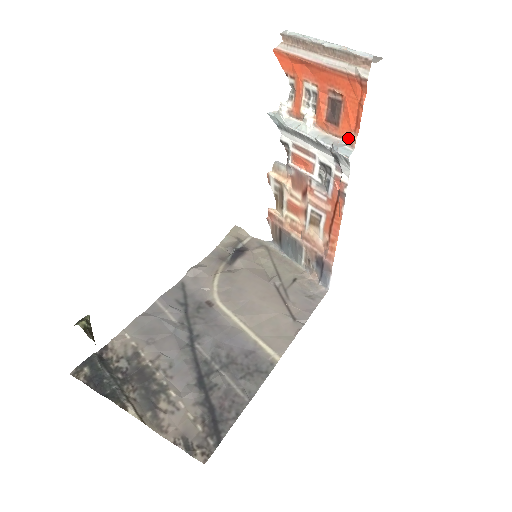
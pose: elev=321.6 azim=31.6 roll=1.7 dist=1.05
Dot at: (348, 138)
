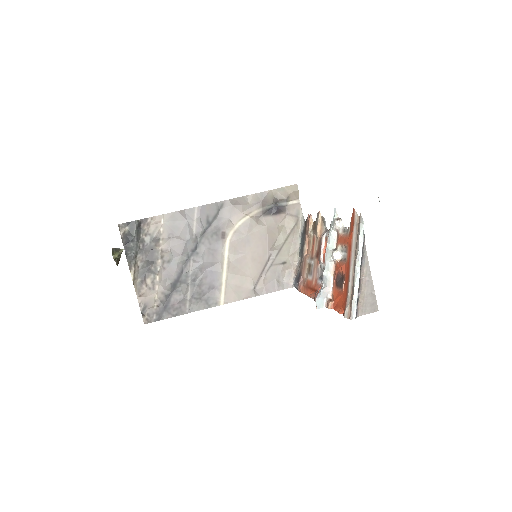
Dot at: (333, 297)
